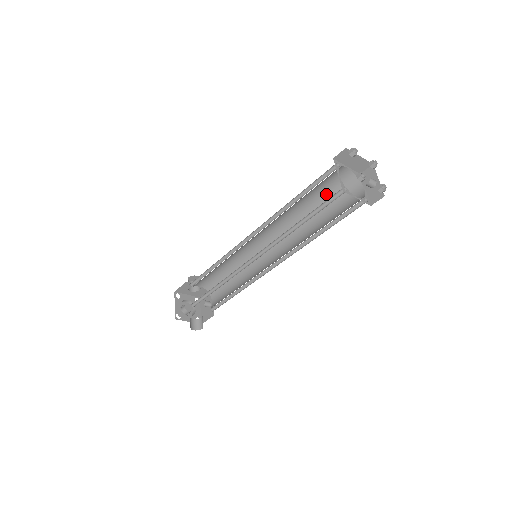
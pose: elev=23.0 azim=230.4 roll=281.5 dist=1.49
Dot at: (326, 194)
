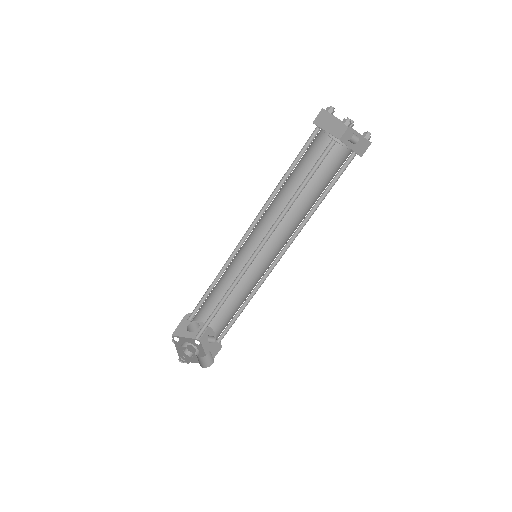
Dot at: occluded
